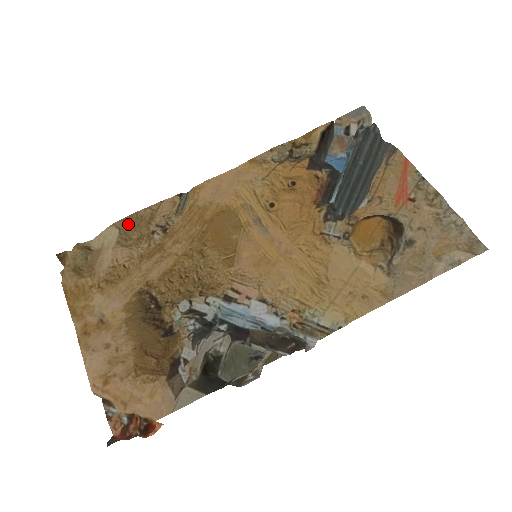
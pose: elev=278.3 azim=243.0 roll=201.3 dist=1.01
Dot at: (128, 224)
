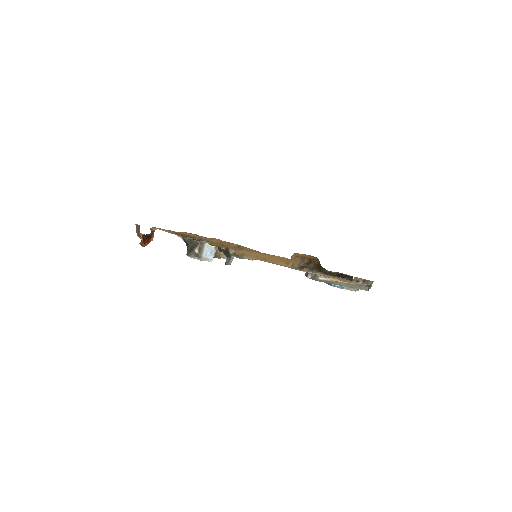
Dot at: (232, 243)
